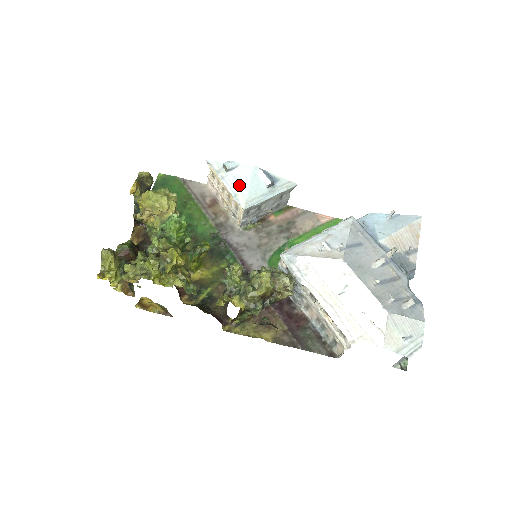
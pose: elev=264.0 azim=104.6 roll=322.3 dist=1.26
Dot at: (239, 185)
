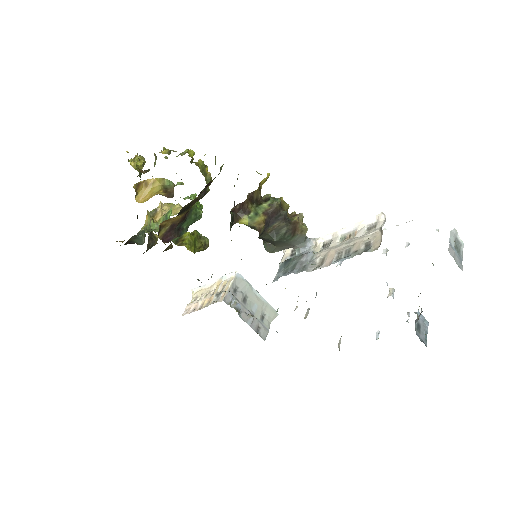
Dot at: occluded
